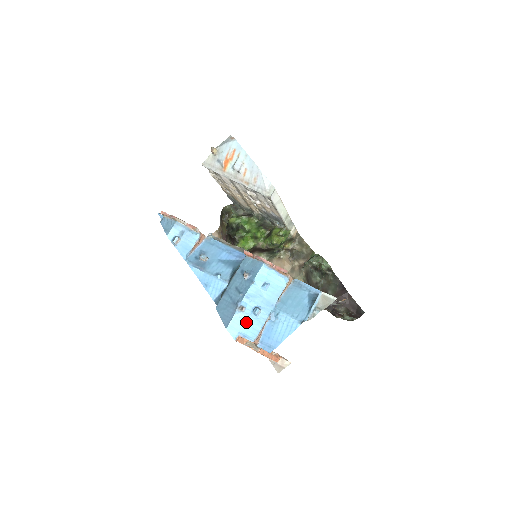
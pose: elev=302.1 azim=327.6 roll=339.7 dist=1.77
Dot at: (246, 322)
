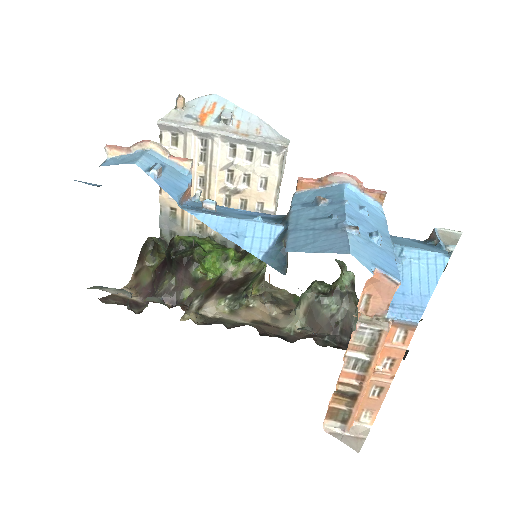
Dot at: (371, 250)
